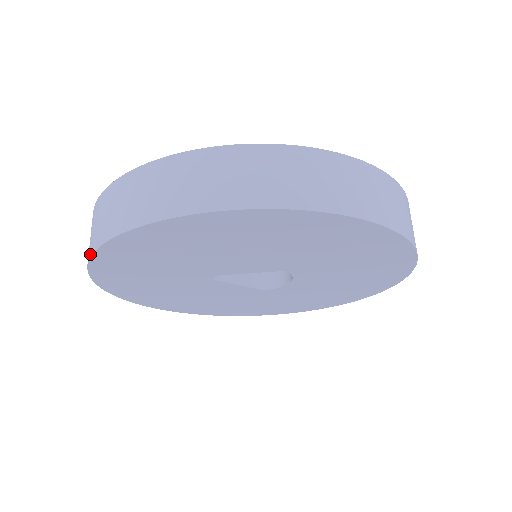
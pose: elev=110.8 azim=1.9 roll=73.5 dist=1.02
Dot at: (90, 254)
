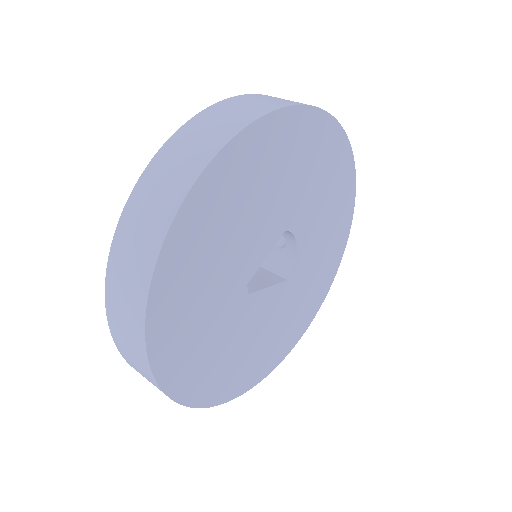
Dot at: (142, 338)
